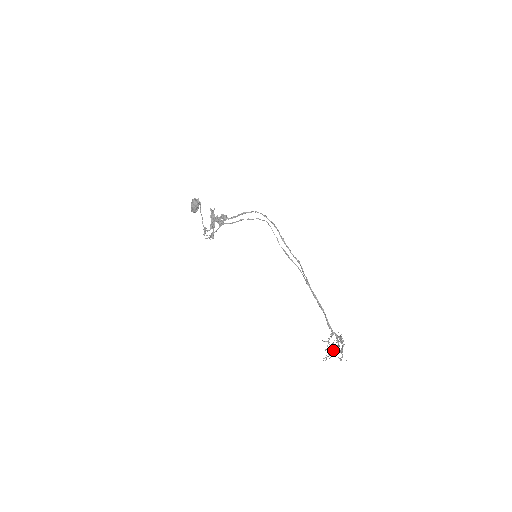
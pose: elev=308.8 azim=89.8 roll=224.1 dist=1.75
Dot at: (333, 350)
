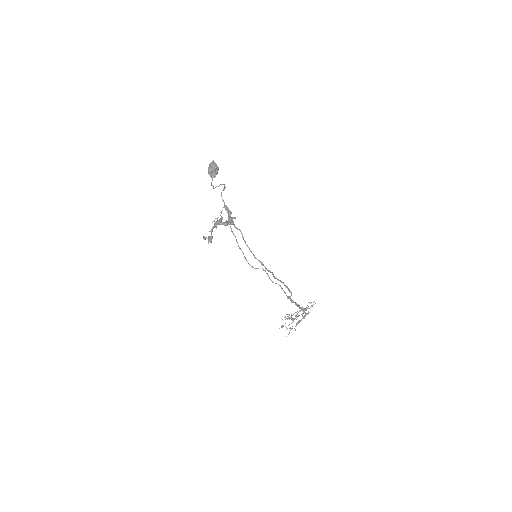
Dot at: (293, 319)
